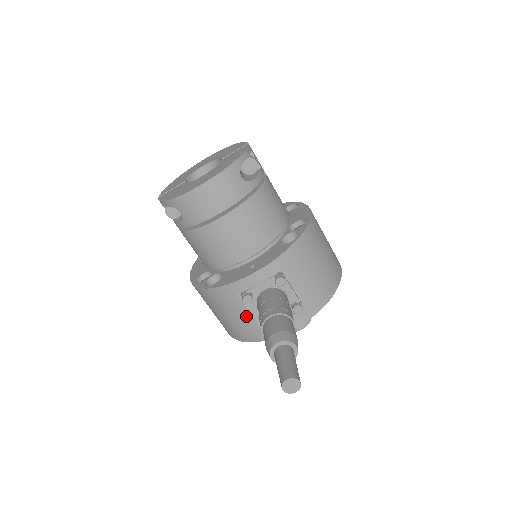
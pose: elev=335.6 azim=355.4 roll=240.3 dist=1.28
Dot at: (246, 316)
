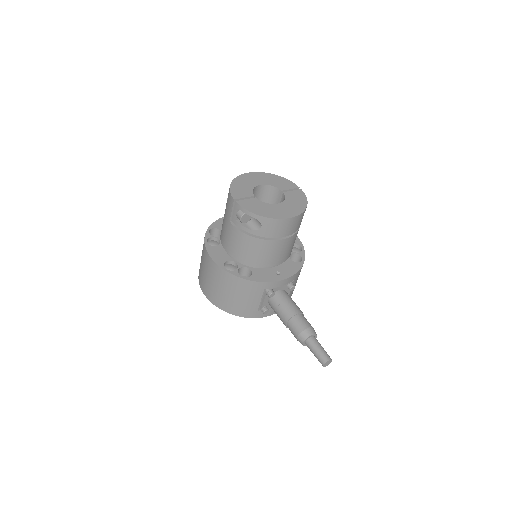
Dot at: (256, 302)
